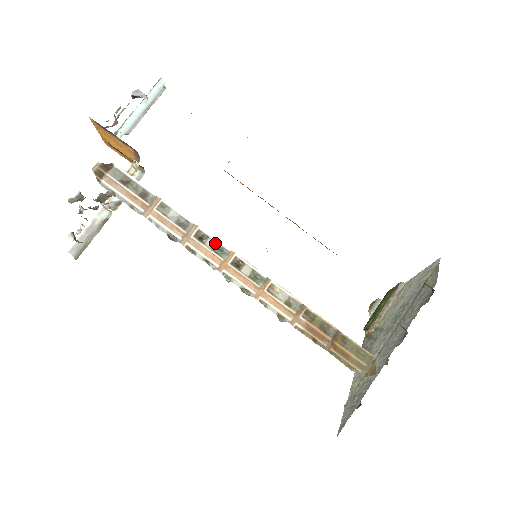
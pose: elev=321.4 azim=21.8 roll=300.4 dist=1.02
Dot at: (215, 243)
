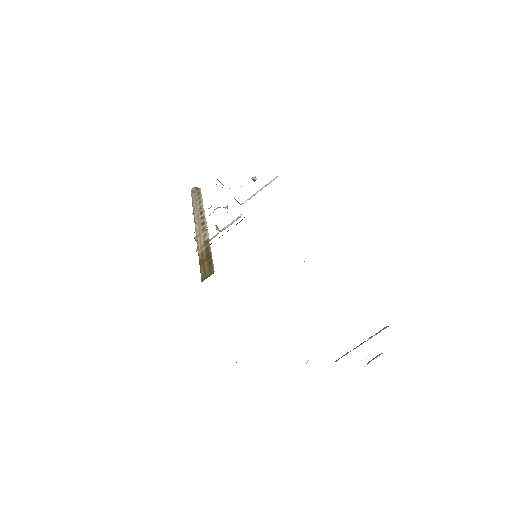
Dot at: (203, 215)
